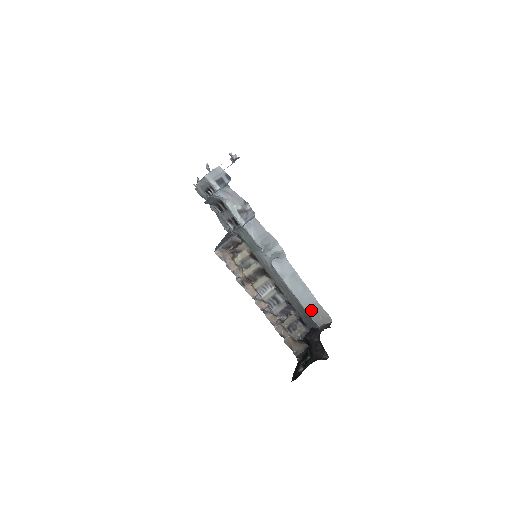
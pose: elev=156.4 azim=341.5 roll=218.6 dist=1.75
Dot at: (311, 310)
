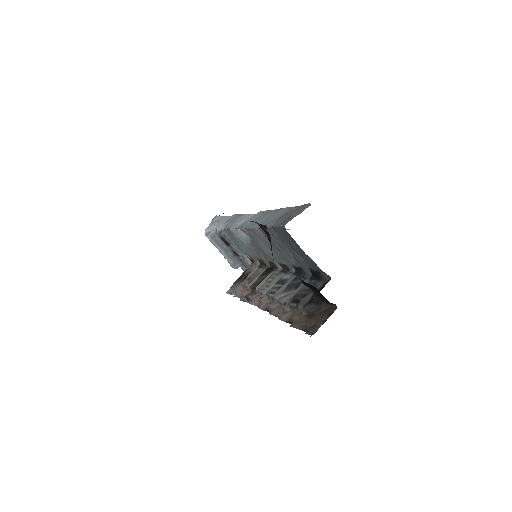
Dot at: (276, 221)
